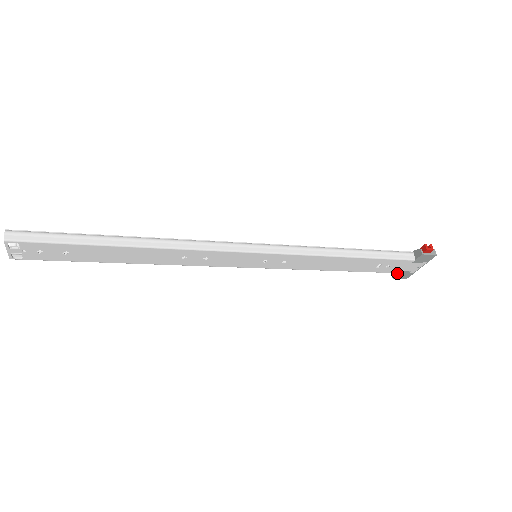
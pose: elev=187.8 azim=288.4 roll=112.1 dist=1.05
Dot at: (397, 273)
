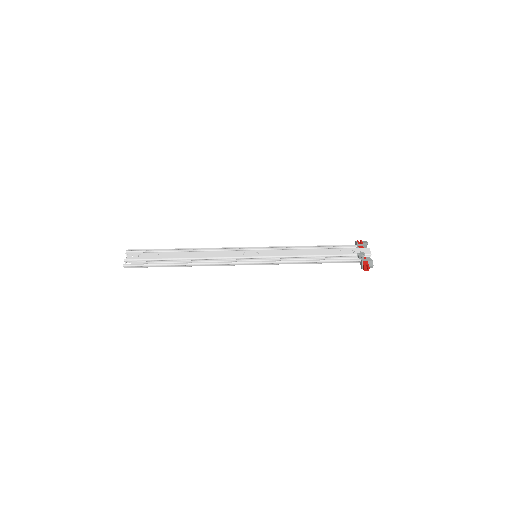
Dot at: (356, 247)
